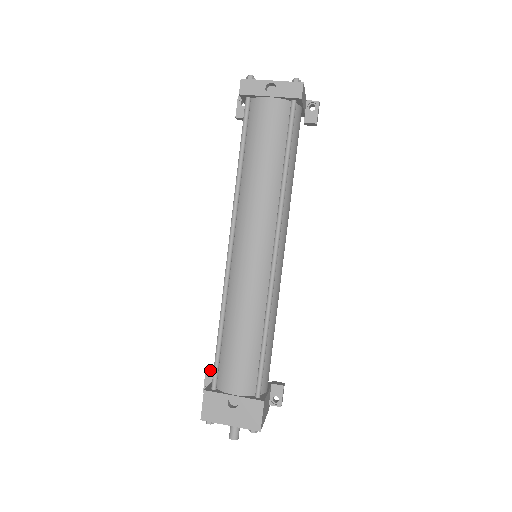
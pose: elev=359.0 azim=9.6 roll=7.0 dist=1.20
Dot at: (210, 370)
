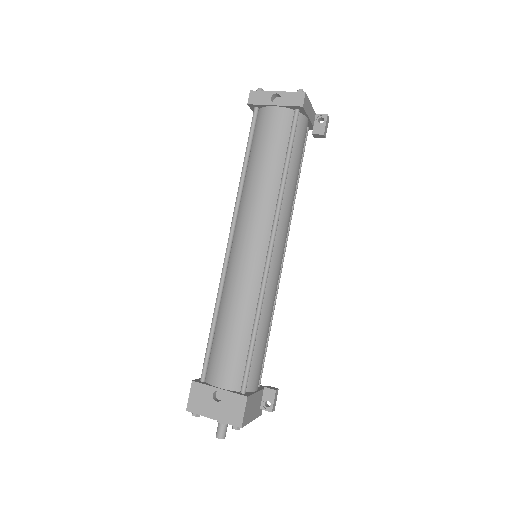
Dot at: occluded
